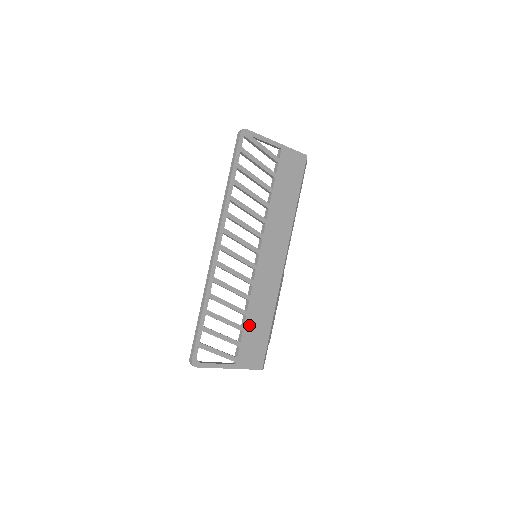
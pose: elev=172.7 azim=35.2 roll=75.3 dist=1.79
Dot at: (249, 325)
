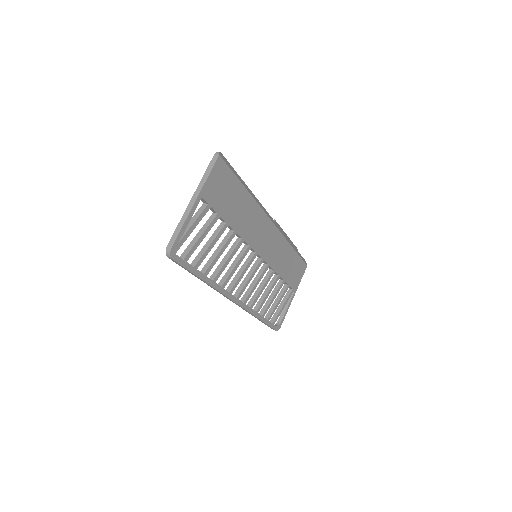
Dot at: (285, 274)
